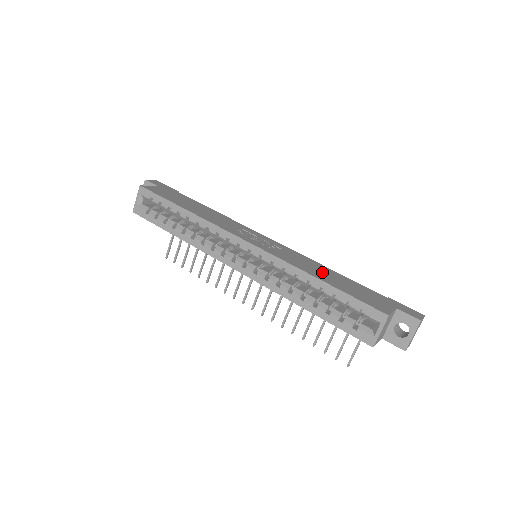
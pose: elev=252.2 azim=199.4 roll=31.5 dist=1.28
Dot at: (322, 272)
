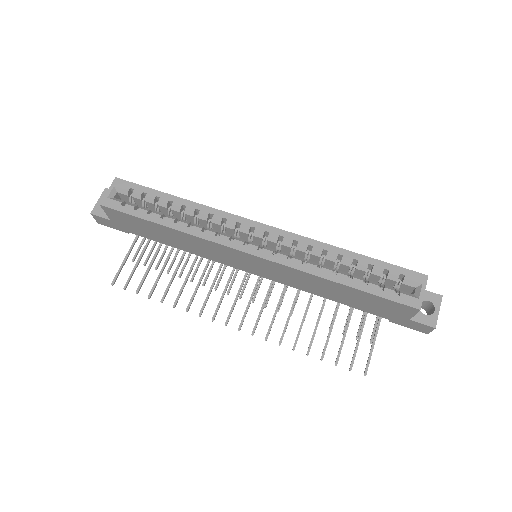
Dot at: occluded
